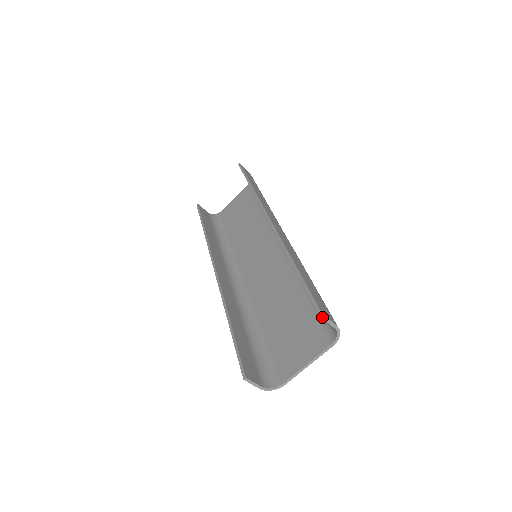
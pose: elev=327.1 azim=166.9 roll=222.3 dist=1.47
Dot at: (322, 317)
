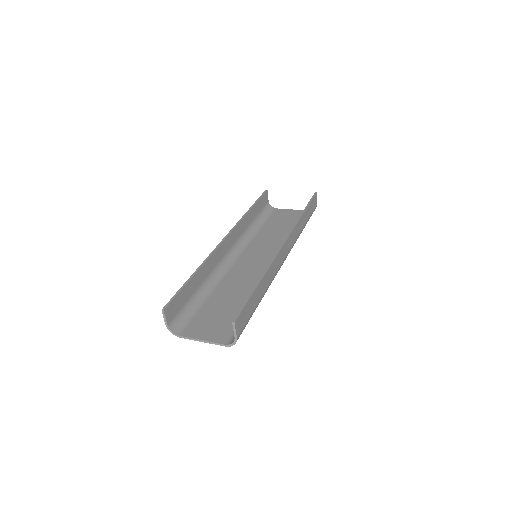
Dot at: (233, 324)
